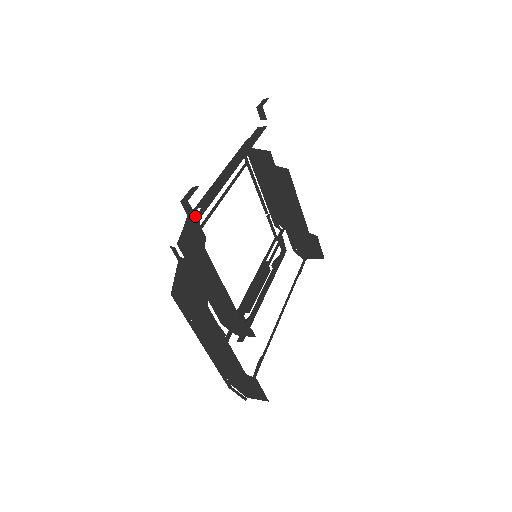
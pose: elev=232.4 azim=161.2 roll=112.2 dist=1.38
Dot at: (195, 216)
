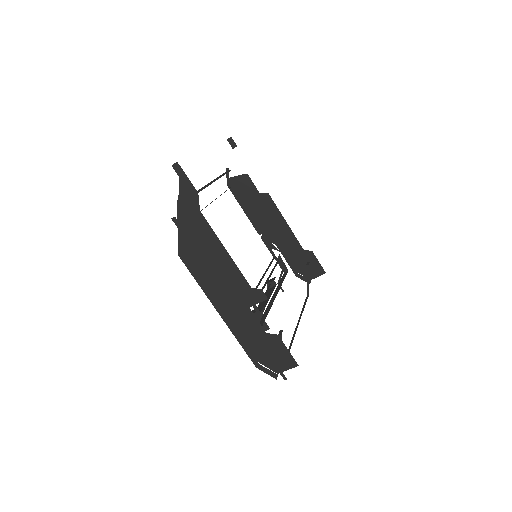
Dot at: (185, 175)
